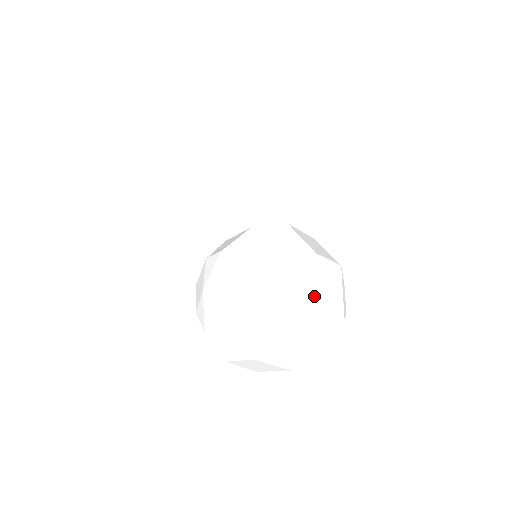
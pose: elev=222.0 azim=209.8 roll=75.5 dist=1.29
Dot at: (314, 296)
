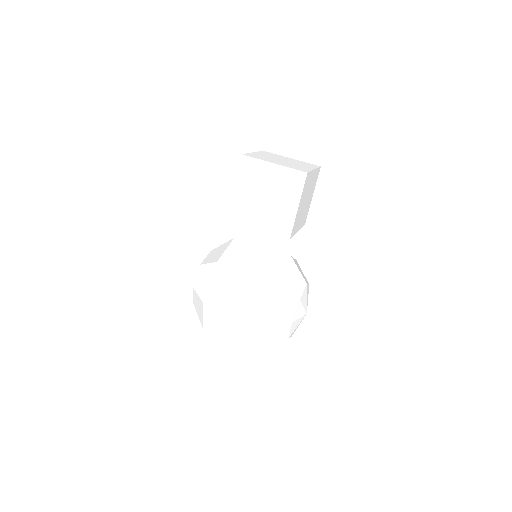
Dot at: (225, 336)
